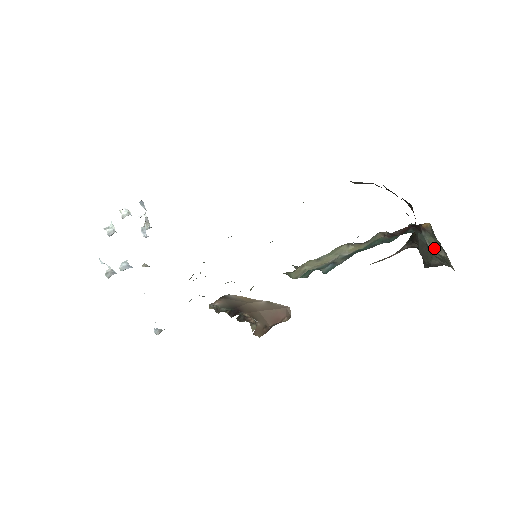
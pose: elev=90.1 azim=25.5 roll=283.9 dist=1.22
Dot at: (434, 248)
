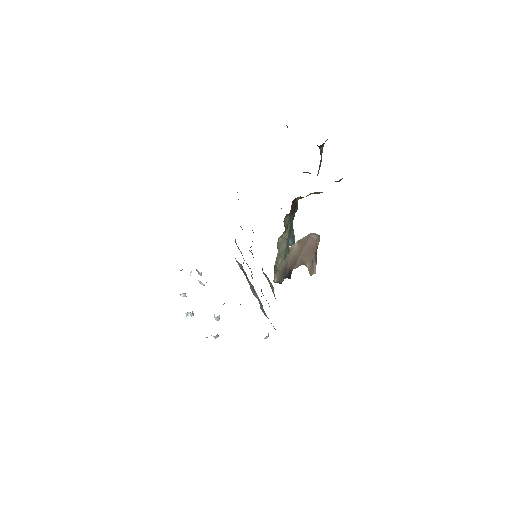
Dot at: occluded
